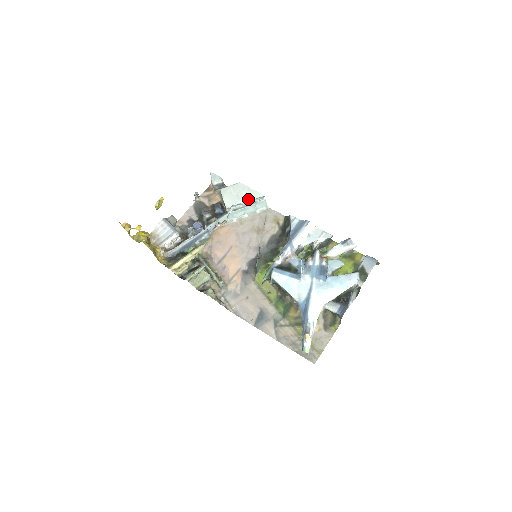
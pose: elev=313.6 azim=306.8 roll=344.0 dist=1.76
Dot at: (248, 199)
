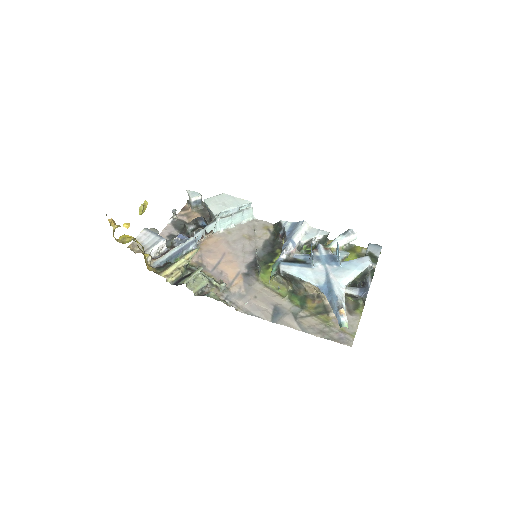
Dot at: (236, 206)
